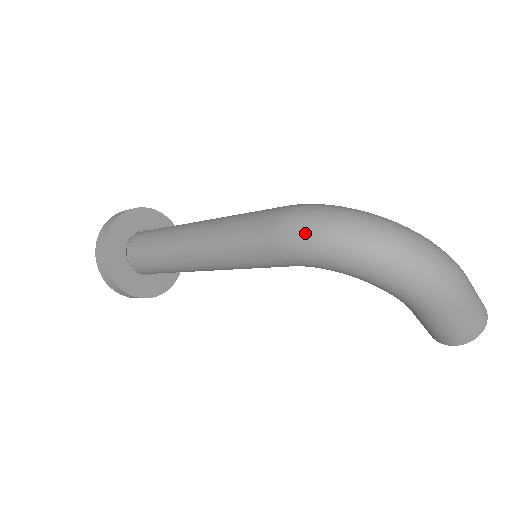
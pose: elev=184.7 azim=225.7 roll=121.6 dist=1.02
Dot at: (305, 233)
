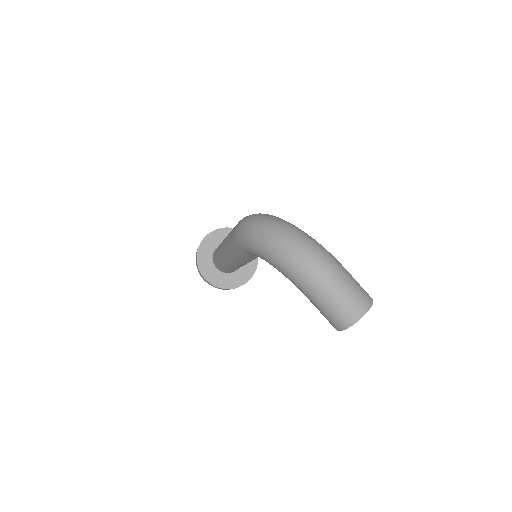
Dot at: (241, 228)
